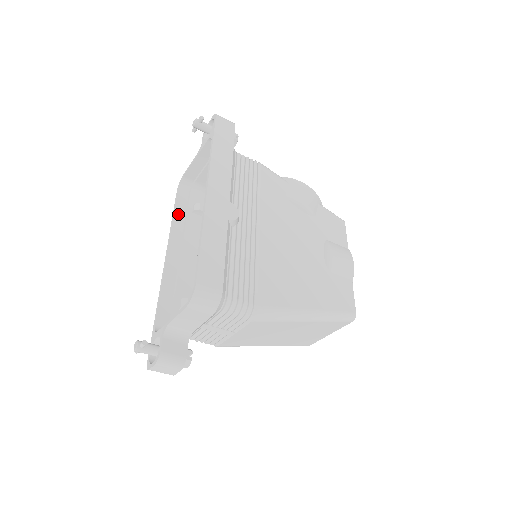
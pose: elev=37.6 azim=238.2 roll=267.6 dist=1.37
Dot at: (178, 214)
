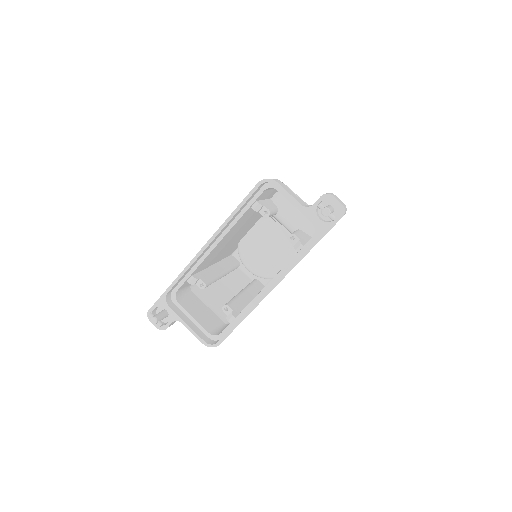
Dot at: (241, 209)
